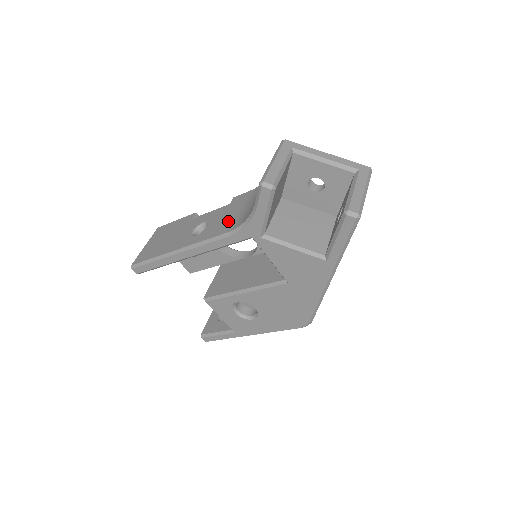
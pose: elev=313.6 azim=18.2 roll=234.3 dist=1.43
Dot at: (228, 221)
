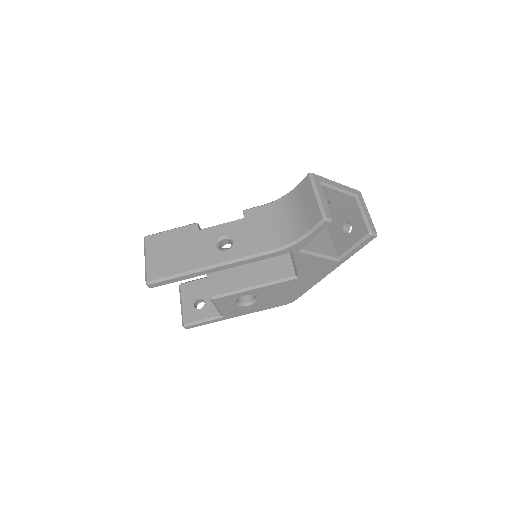
Dot at: (261, 238)
